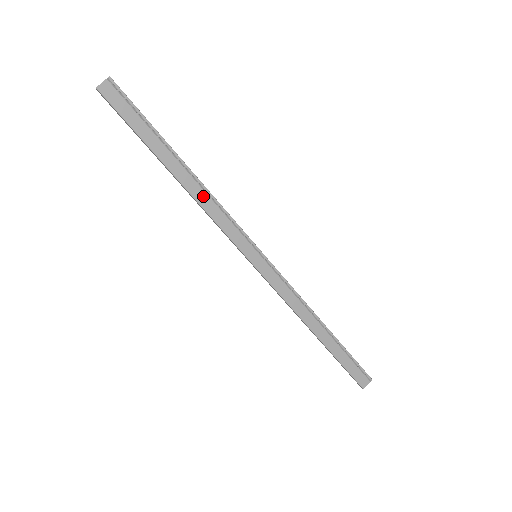
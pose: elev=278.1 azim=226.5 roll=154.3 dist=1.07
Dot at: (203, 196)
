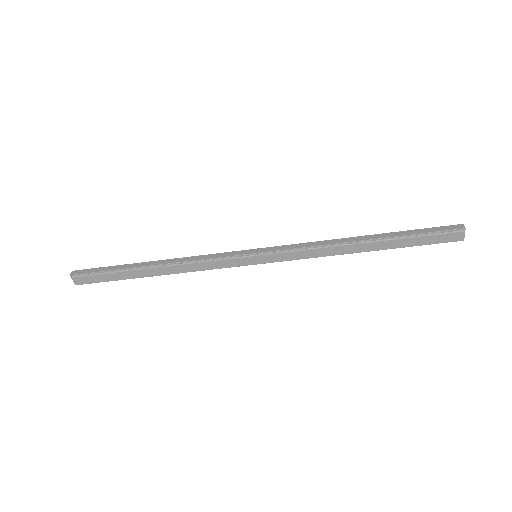
Dot at: (182, 267)
